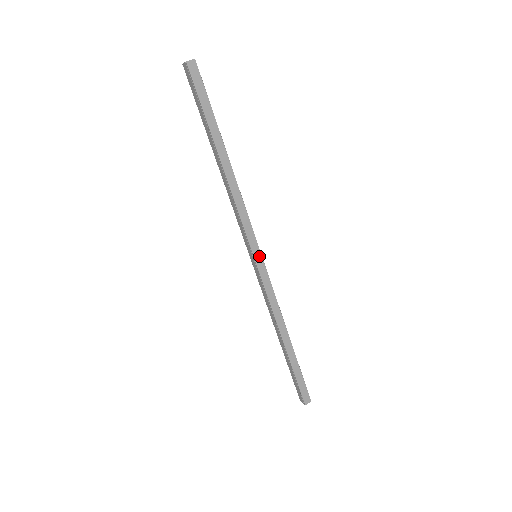
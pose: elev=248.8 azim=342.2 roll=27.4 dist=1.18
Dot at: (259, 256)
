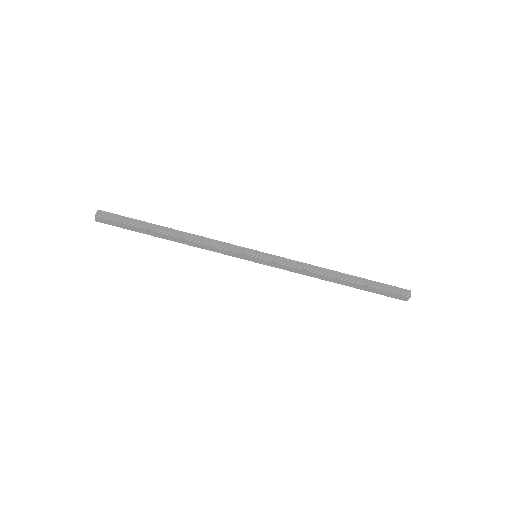
Dot at: (257, 253)
